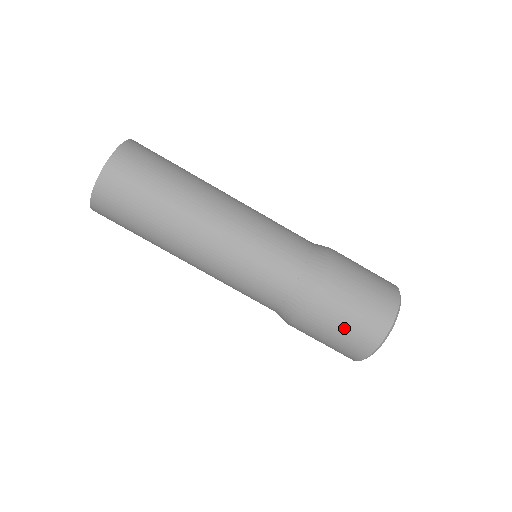
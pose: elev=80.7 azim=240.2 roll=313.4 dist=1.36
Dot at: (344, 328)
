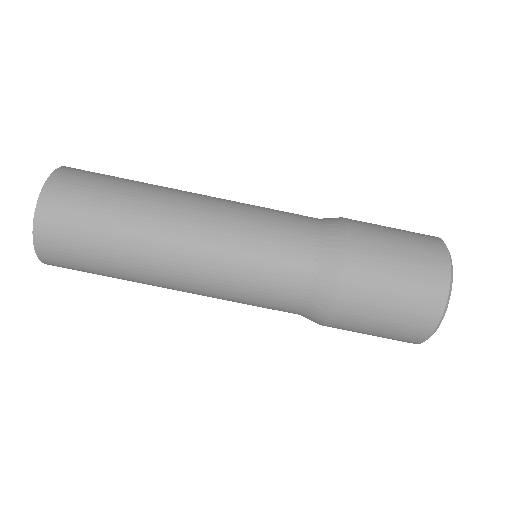
Dot at: (384, 323)
